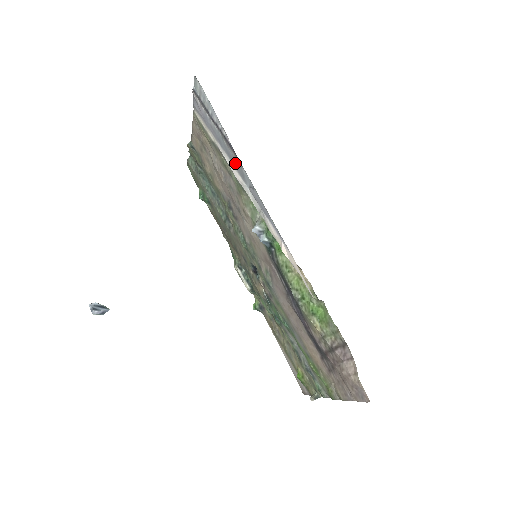
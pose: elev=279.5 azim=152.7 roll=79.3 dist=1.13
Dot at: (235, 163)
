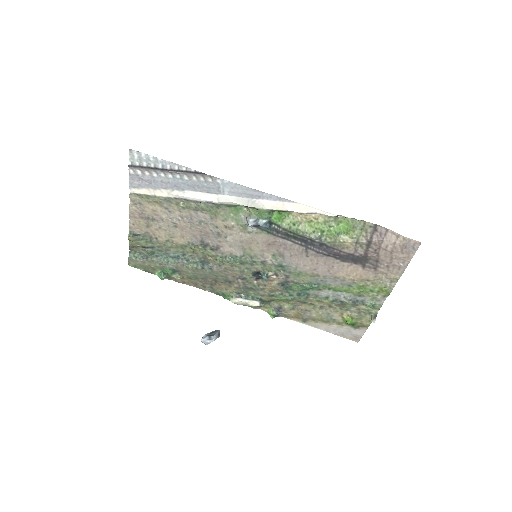
Dot at: (204, 186)
